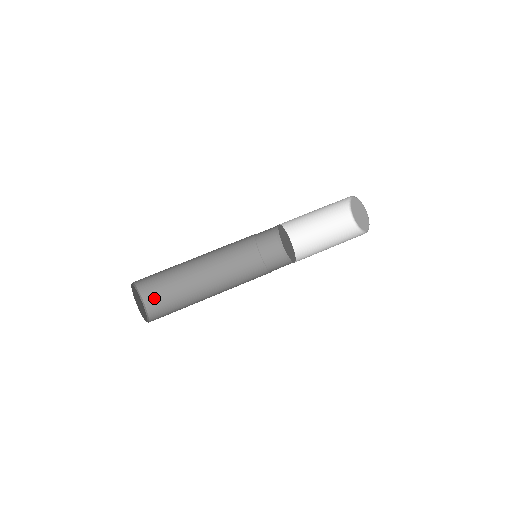
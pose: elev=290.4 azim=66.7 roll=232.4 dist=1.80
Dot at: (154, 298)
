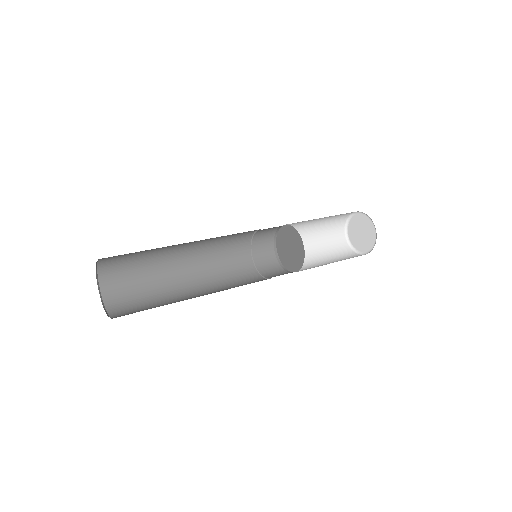
Dot at: occluded
